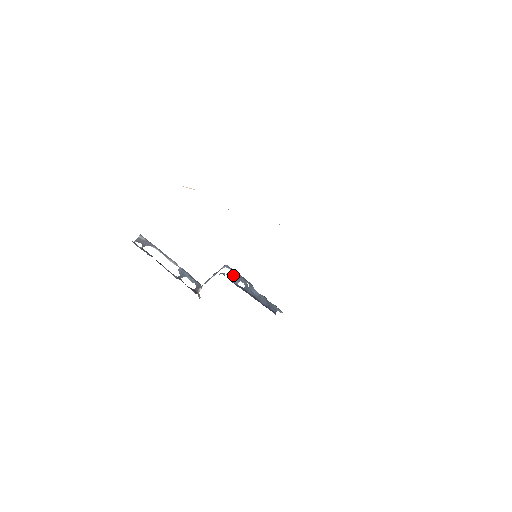
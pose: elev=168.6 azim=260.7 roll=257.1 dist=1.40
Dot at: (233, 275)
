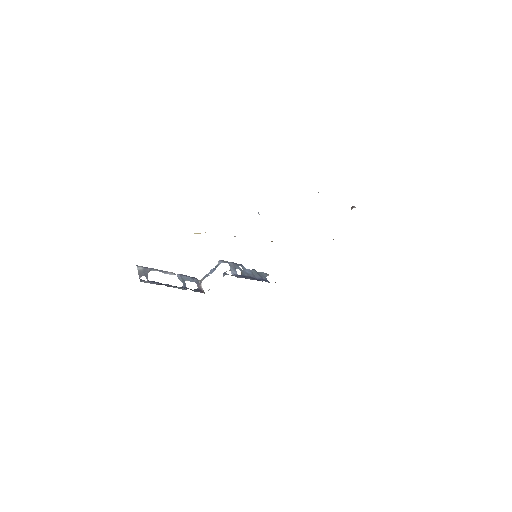
Dot at: occluded
